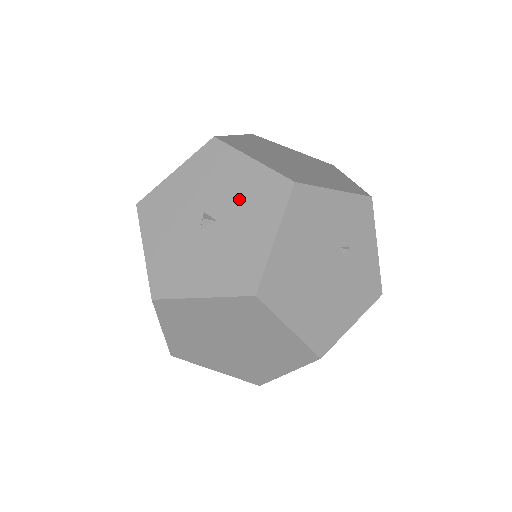
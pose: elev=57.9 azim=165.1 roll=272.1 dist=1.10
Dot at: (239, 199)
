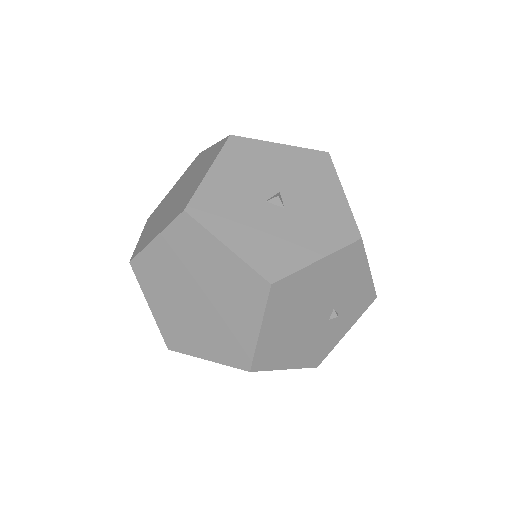
Dot at: (313, 209)
